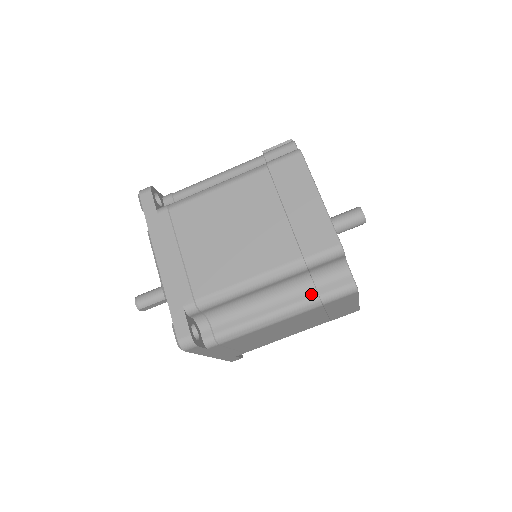
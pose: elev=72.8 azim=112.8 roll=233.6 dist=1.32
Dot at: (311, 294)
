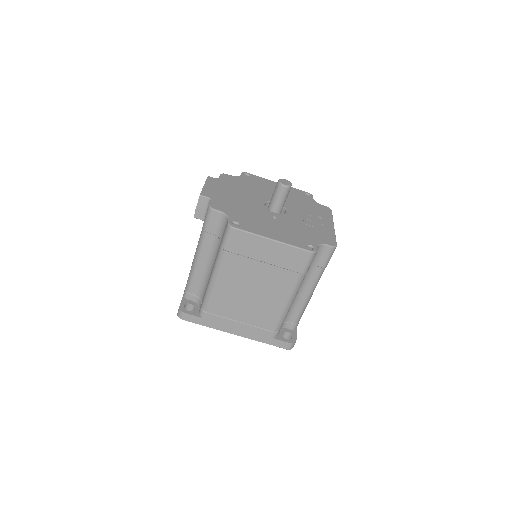
Dot at: (317, 270)
